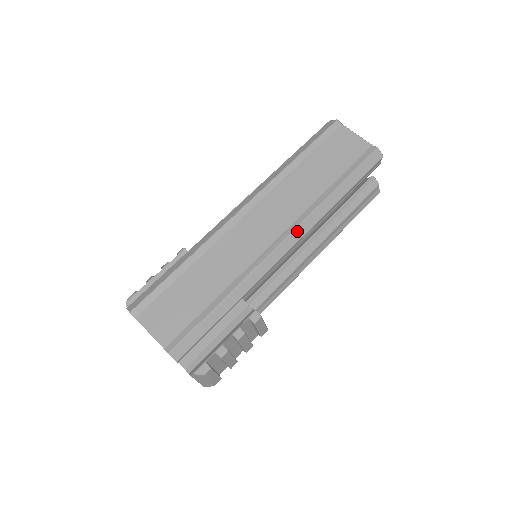
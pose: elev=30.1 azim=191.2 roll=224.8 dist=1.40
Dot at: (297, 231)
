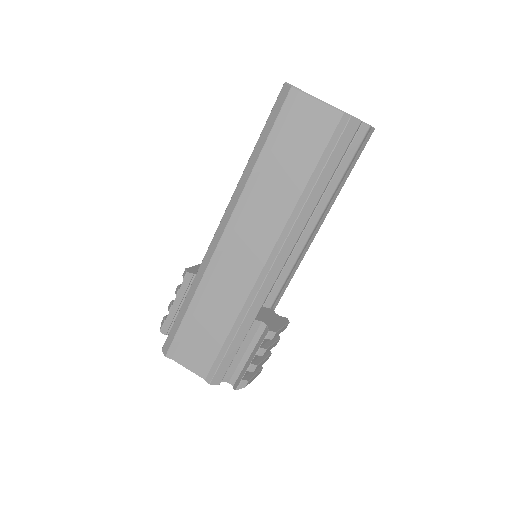
Dot at: (283, 250)
